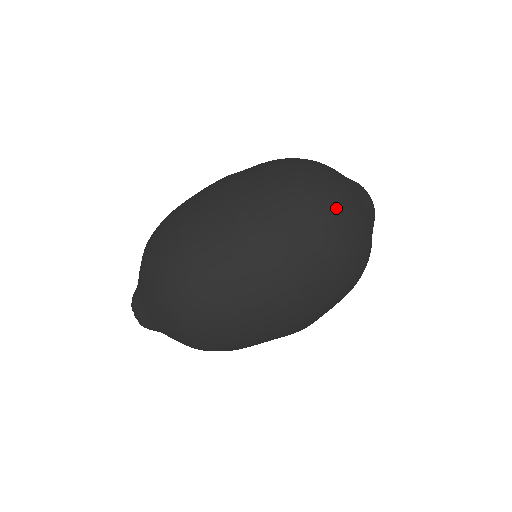
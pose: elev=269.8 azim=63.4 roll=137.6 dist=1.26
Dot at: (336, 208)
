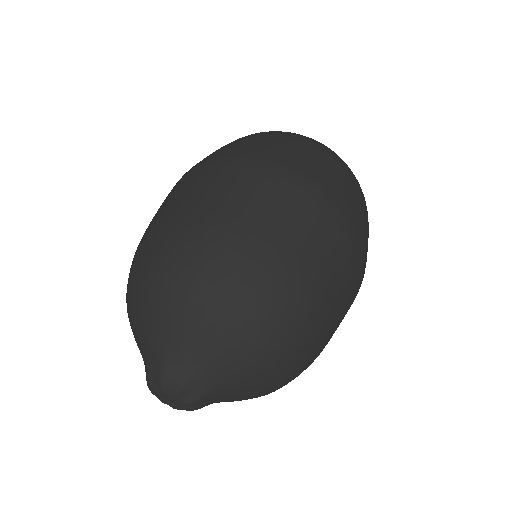
Dot at: occluded
